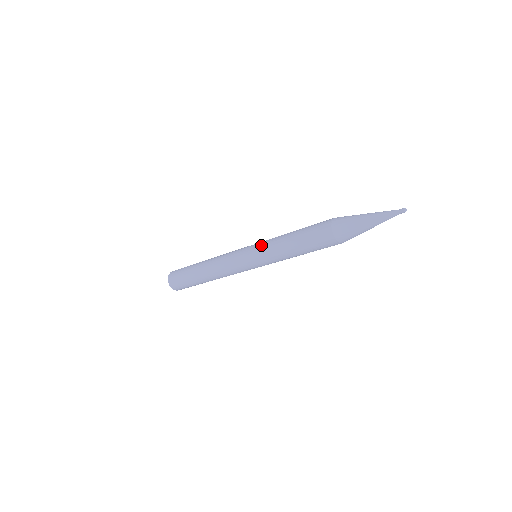
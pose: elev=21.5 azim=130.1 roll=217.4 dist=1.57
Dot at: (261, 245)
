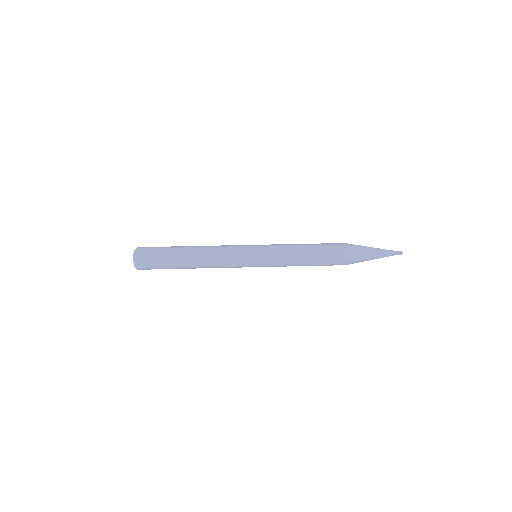
Dot at: (272, 264)
